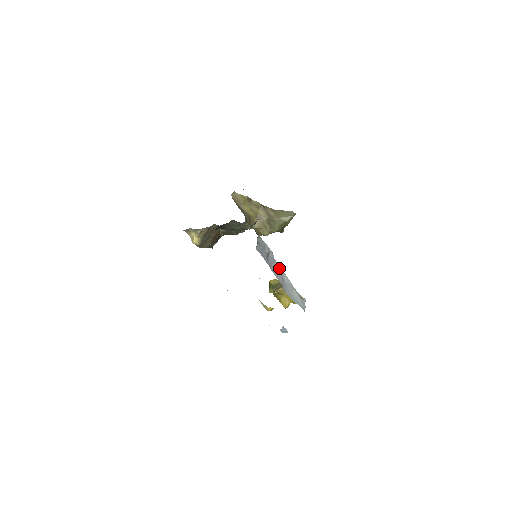
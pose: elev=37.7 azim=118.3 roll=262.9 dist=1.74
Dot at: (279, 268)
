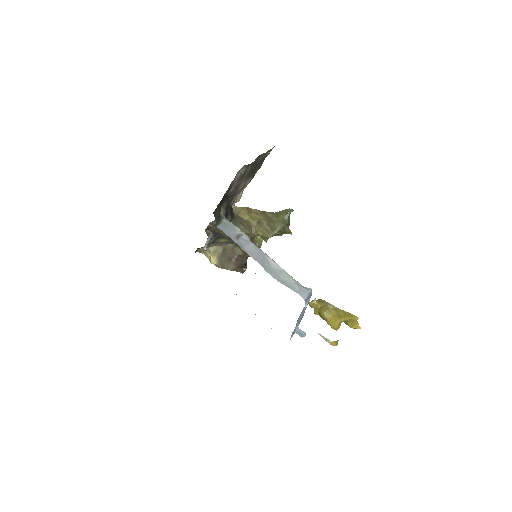
Dot at: (260, 251)
